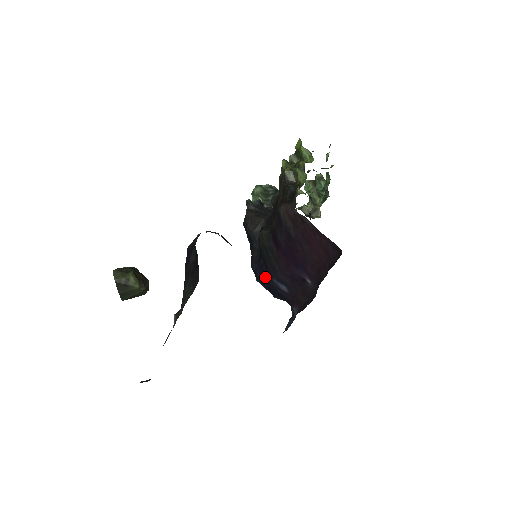
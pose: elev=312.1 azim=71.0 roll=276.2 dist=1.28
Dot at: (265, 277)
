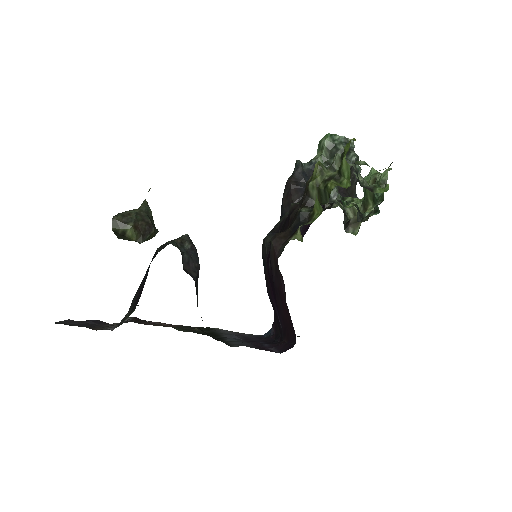
Dot at: occluded
